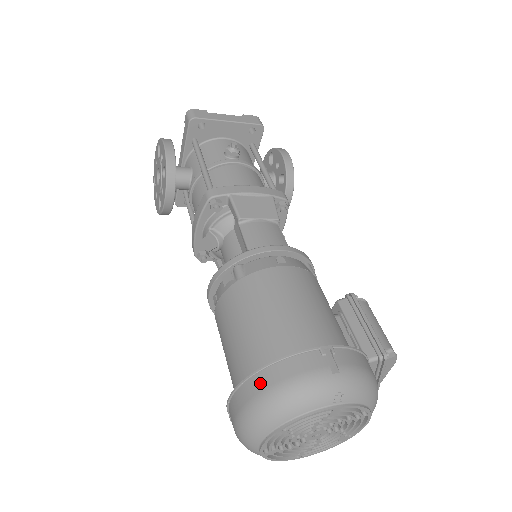
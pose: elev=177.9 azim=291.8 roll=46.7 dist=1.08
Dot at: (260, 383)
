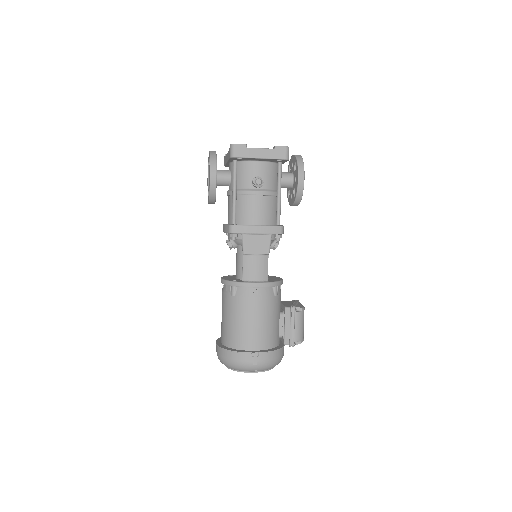
Dot at: (225, 354)
